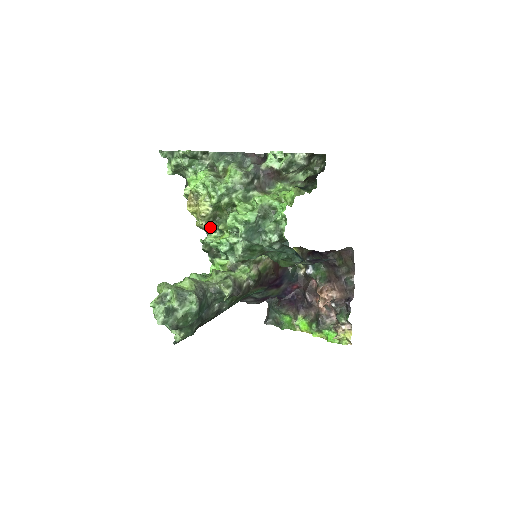
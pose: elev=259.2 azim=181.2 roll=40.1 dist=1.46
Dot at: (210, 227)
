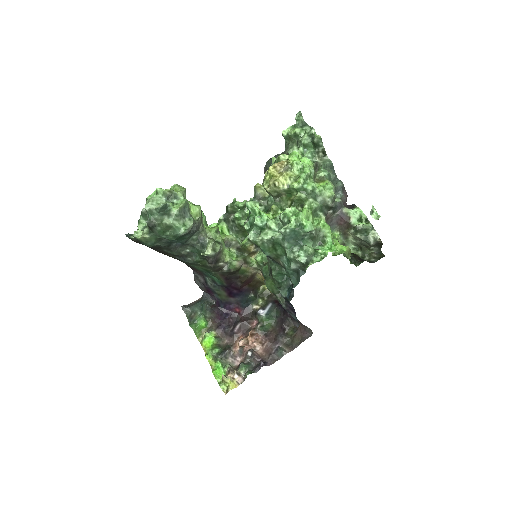
Dot at: (261, 198)
